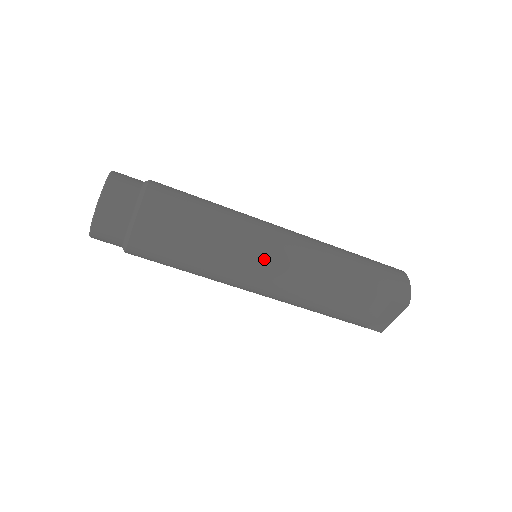
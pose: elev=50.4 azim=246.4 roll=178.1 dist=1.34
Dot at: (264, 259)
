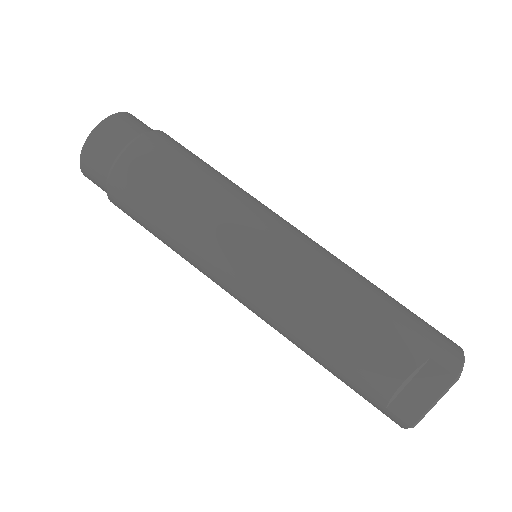
Dot at: (261, 235)
